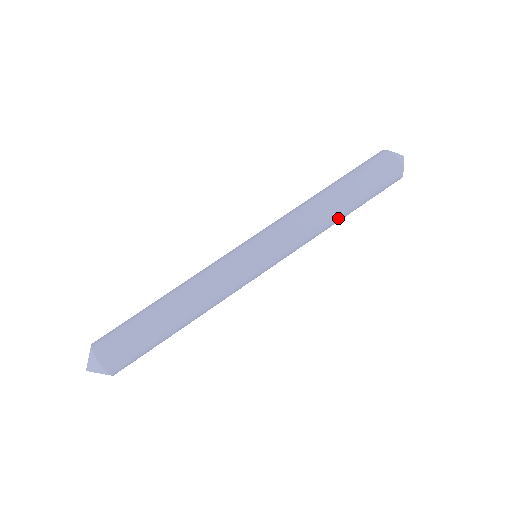
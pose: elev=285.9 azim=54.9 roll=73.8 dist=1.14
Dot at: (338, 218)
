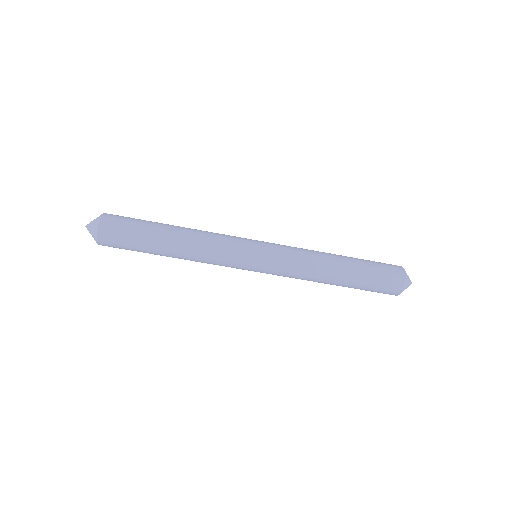
Dot at: occluded
